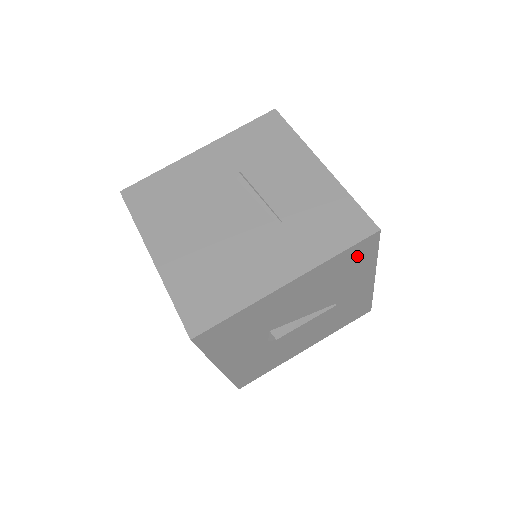
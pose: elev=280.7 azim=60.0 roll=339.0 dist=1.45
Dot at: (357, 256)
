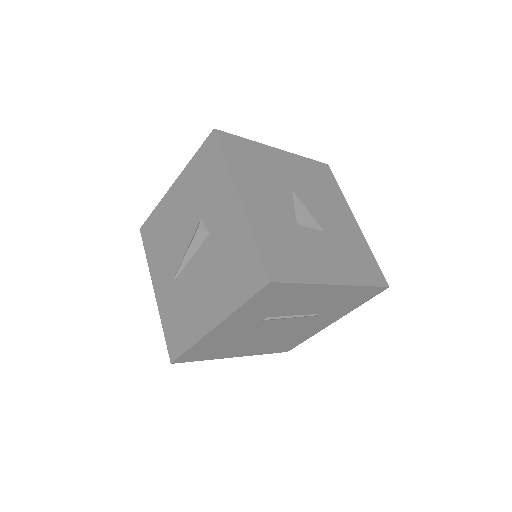
Dot at: occluded
